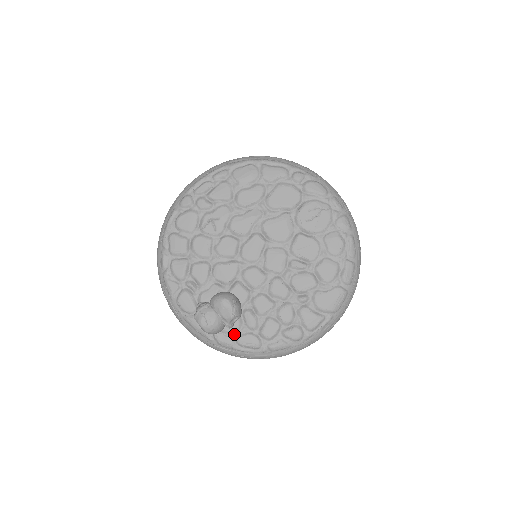
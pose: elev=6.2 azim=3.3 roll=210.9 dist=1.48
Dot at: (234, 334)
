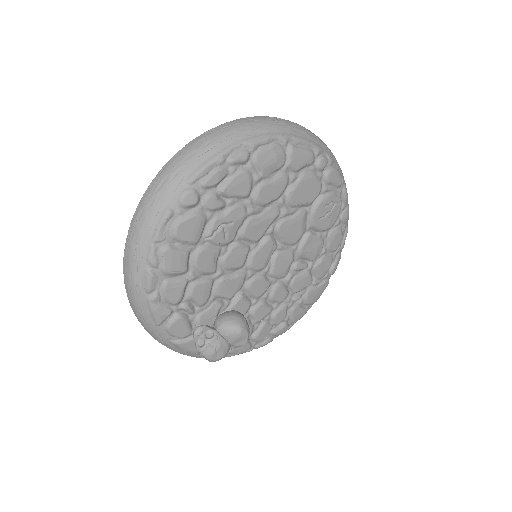
Dot at: occluded
